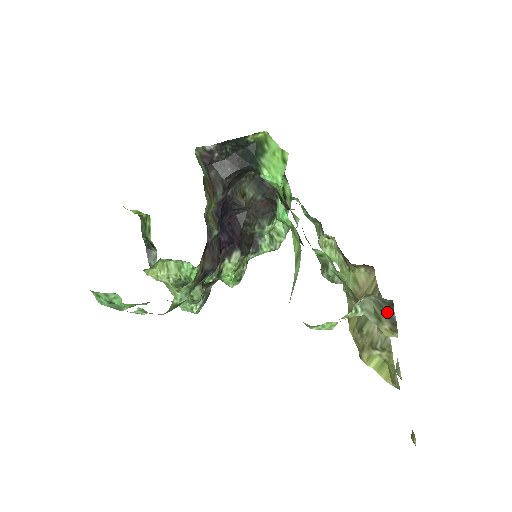
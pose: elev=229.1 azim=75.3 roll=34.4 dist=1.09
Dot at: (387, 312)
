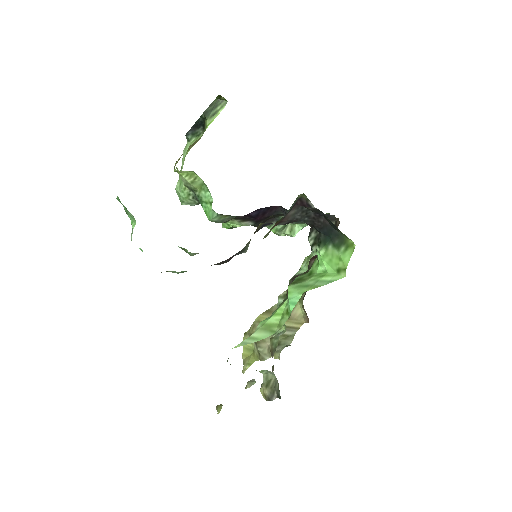
Dot at: (274, 392)
